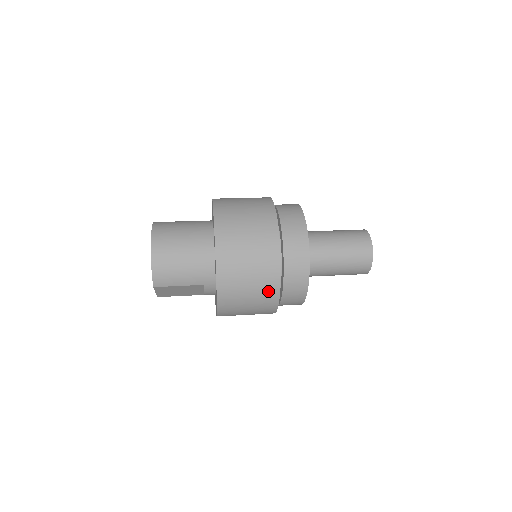
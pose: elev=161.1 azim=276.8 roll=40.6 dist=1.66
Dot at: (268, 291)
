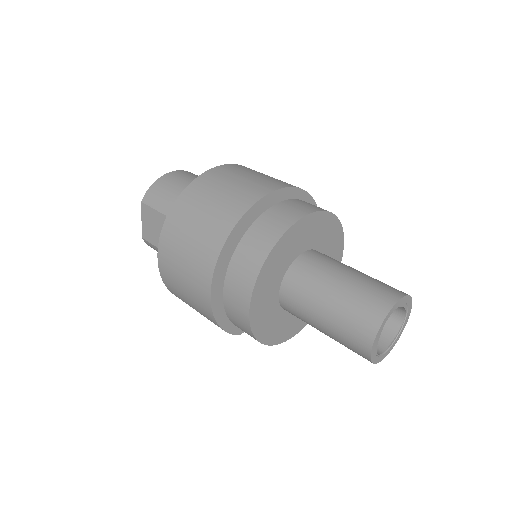
Dot at: (215, 233)
